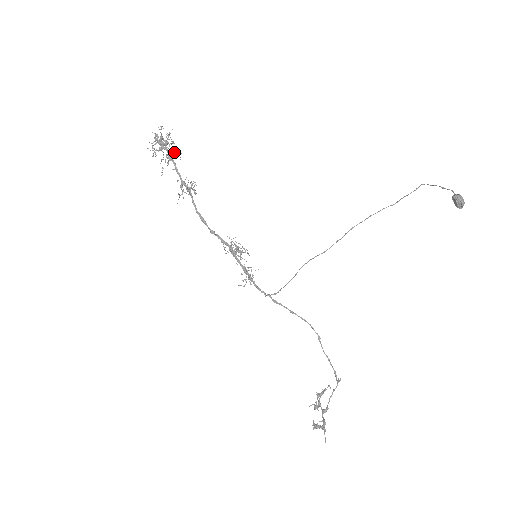
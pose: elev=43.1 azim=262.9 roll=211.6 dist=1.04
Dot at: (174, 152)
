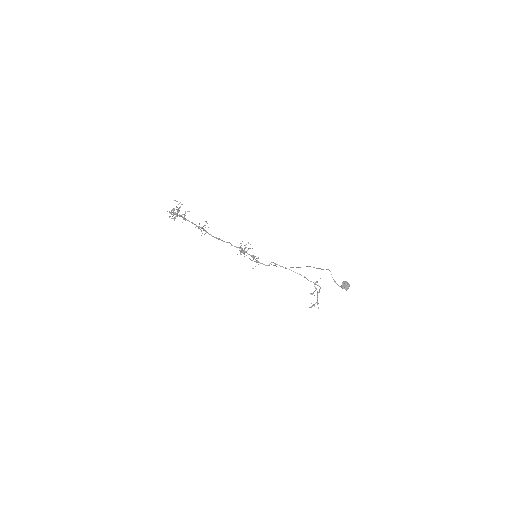
Dot at: (185, 213)
